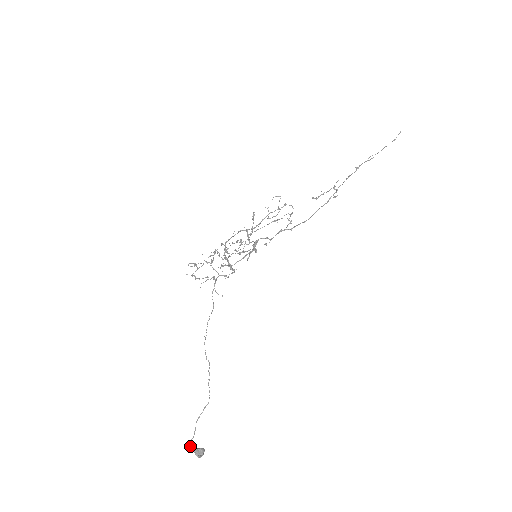
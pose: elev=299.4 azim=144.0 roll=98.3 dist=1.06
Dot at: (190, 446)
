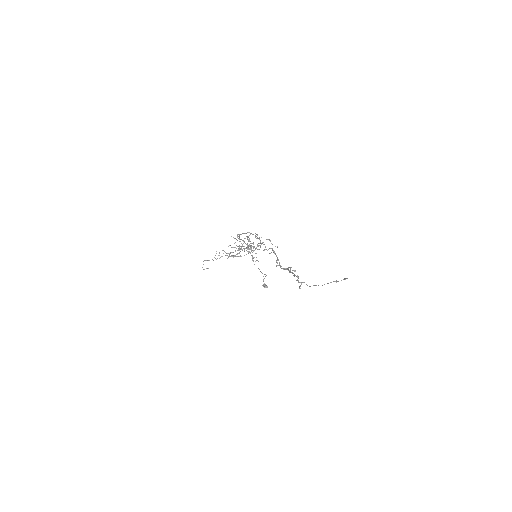
Dot at: (263, 280)
